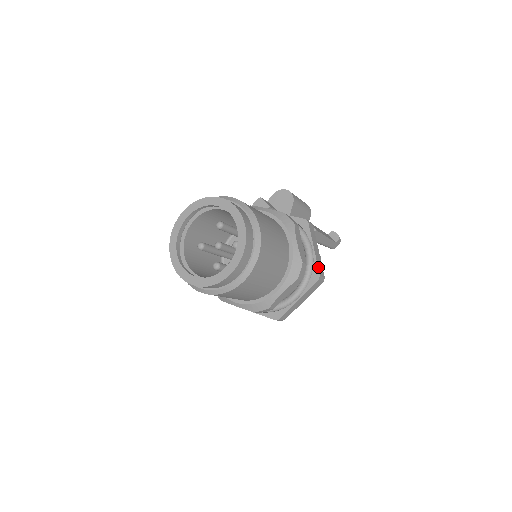
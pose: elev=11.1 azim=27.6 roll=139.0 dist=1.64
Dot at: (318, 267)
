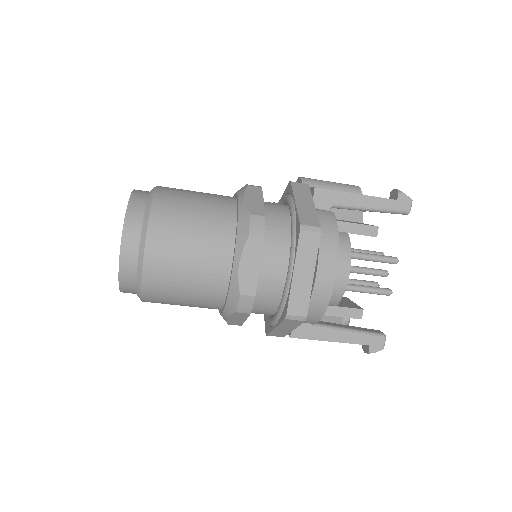
Dot at: (299, 217)
